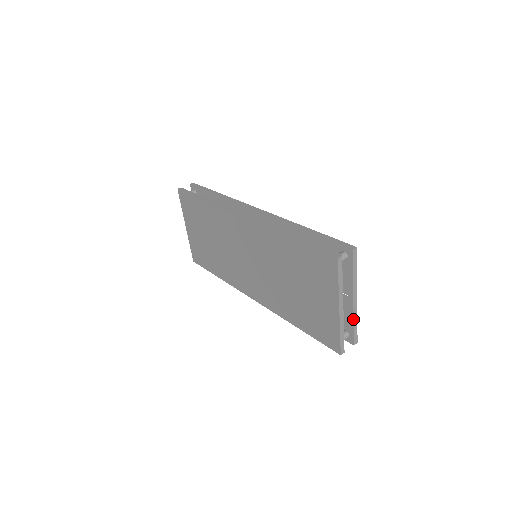
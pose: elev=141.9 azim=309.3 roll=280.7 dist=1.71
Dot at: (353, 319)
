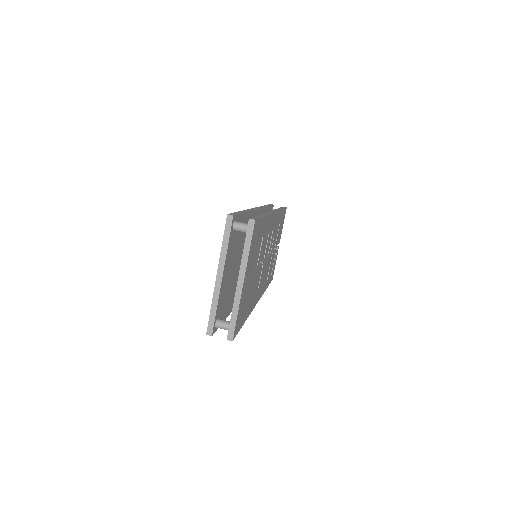
Dot at: (233, 304)
